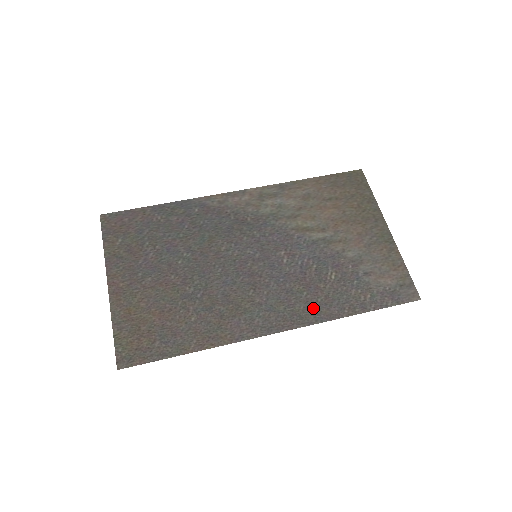
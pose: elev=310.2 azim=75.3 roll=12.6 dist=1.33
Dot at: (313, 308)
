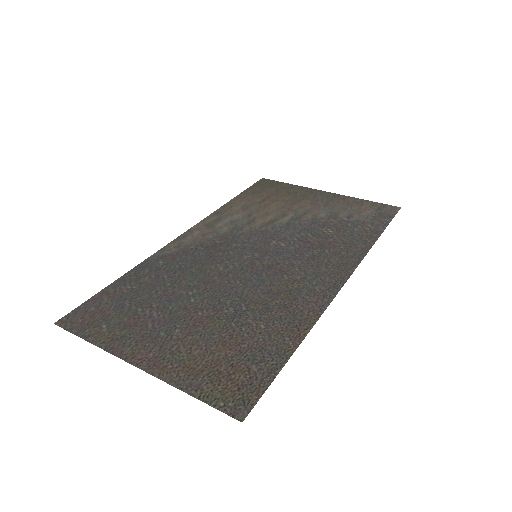
Dot at: (345, 254)
